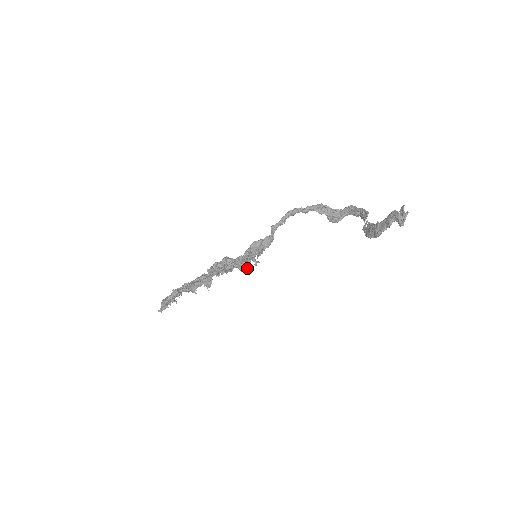
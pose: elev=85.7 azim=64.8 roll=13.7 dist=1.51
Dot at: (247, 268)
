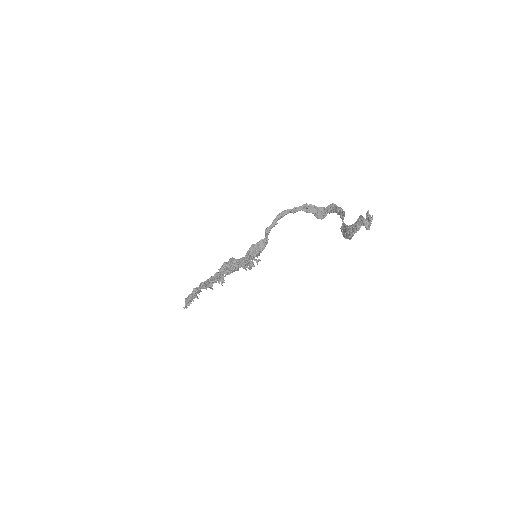
Dot at: (251, 266)
